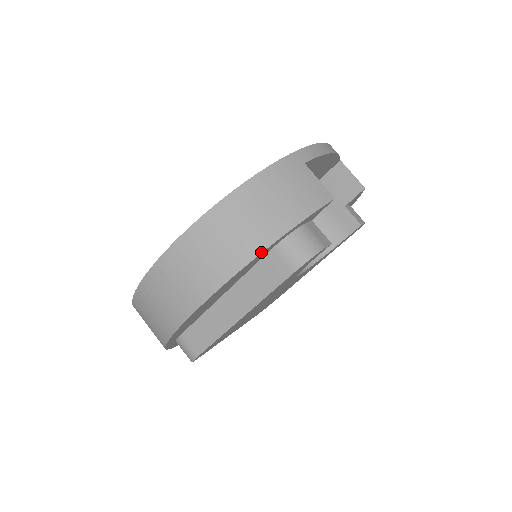
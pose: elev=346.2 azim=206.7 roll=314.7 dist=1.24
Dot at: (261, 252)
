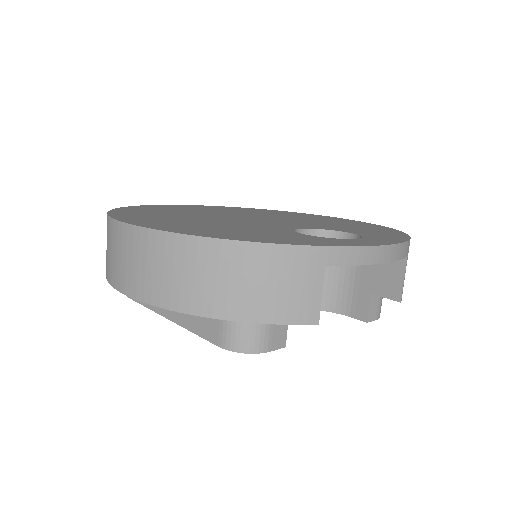
Dot at: (197, 315)
